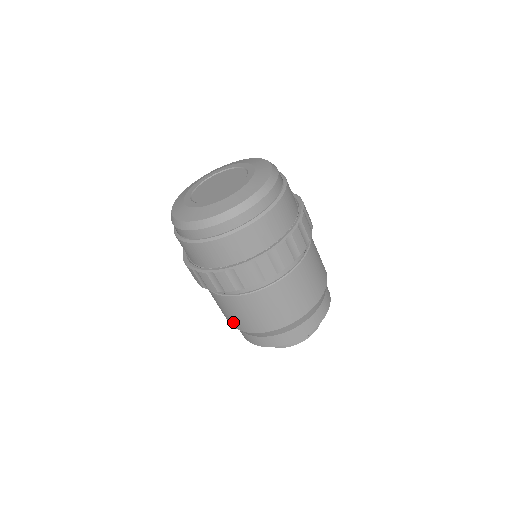
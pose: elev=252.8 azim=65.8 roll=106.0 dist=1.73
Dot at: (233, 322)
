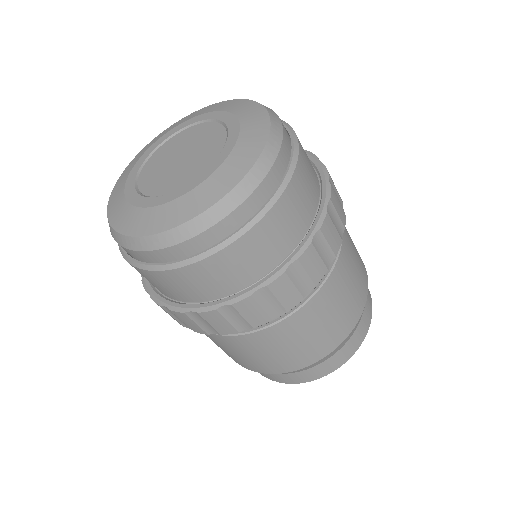
Dot at: (236, 360)
